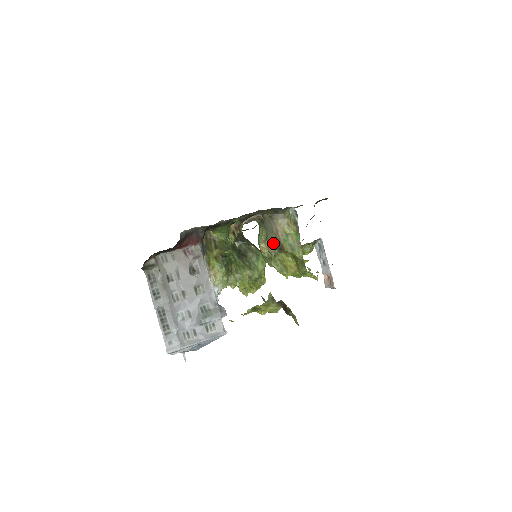
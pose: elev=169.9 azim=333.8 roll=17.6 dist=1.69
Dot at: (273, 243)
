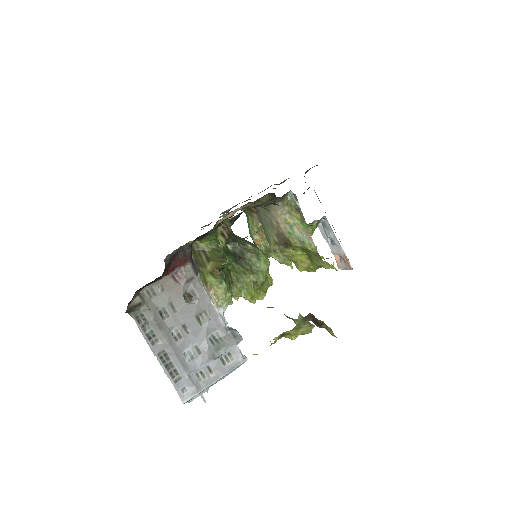
Dot at: (276, 239)
